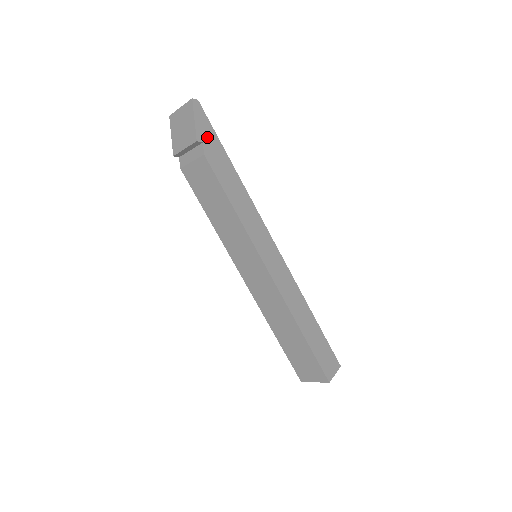
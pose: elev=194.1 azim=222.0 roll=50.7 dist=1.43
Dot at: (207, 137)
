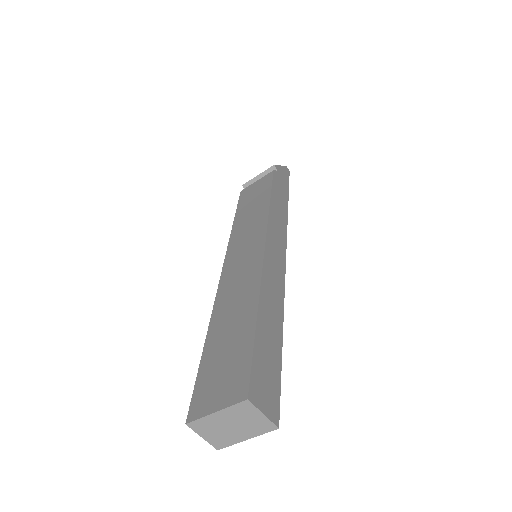
Dot at: (282, 176)
